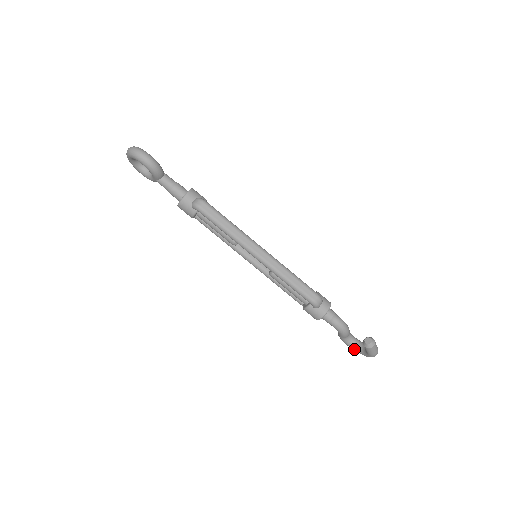
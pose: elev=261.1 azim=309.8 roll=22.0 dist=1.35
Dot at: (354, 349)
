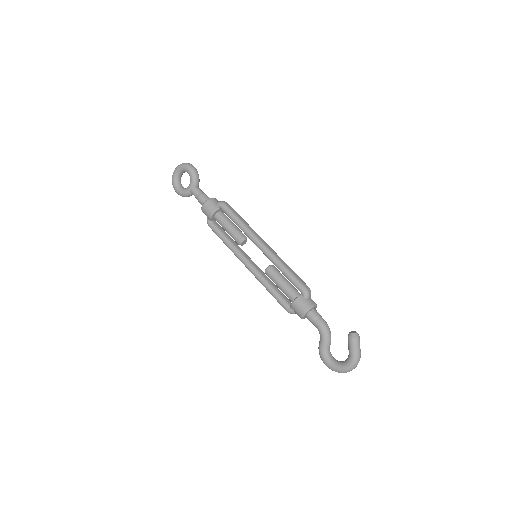
Dot at: (334, 365)
